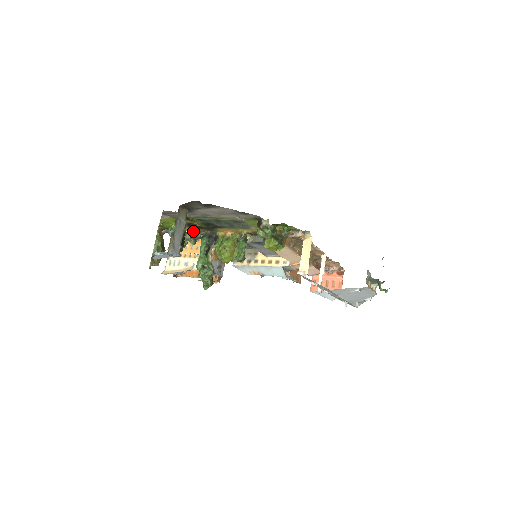
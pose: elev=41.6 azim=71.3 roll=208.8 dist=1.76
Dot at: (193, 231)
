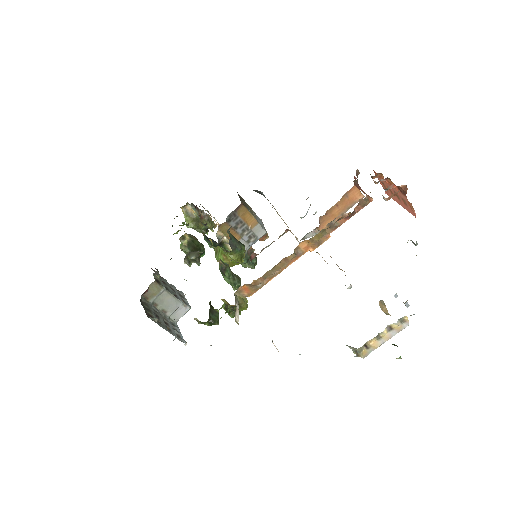
Dot at: occluded
